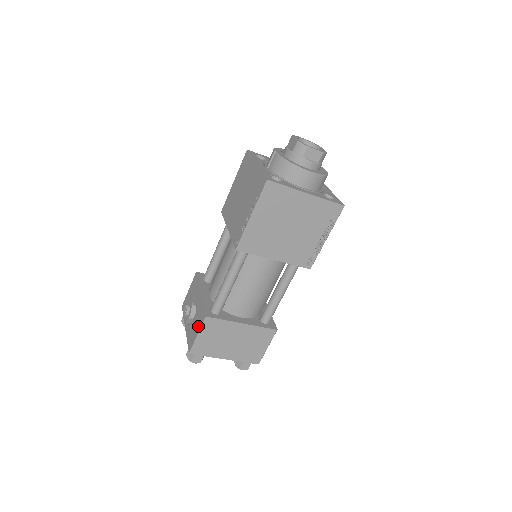
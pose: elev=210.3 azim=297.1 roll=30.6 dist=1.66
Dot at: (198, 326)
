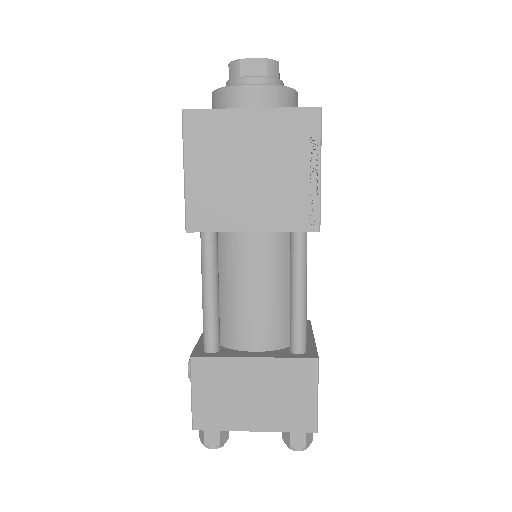
Dot at: occluded
